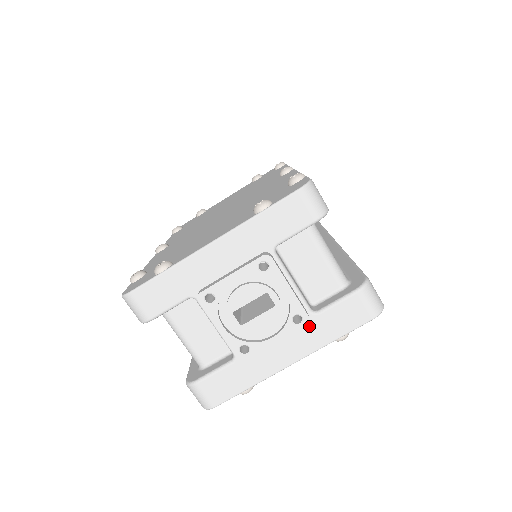
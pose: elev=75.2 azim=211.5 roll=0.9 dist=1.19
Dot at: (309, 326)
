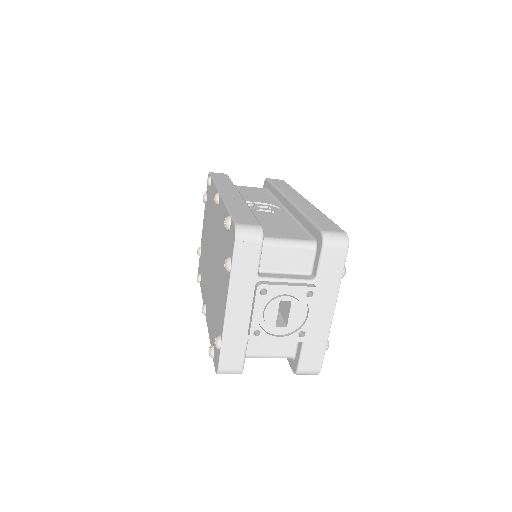
Dot at: (320, 288)
